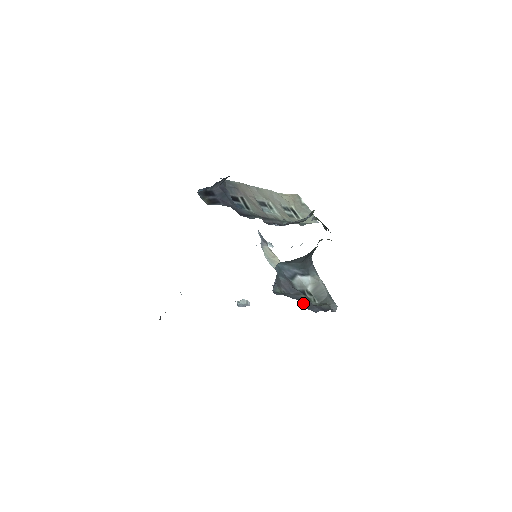
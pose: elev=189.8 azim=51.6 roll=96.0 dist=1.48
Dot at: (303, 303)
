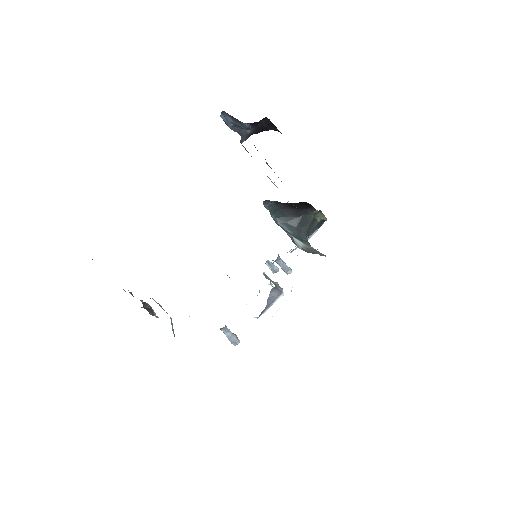
Dot at: occluded
